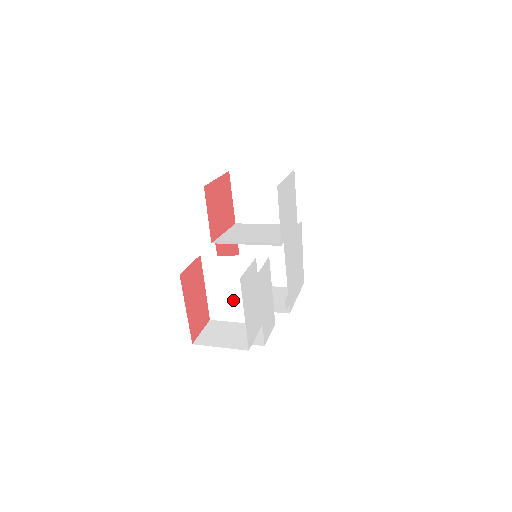
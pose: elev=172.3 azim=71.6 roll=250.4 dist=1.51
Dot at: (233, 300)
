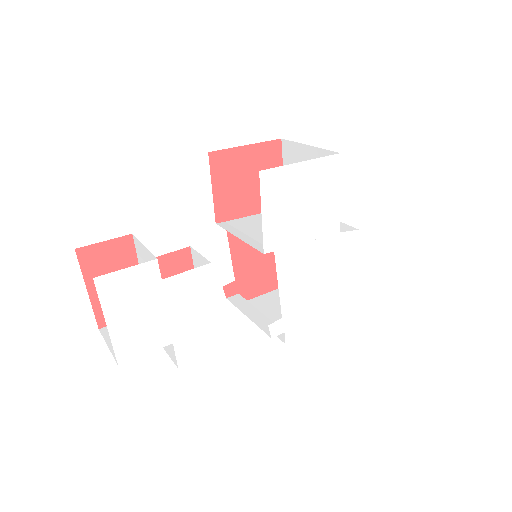
Dot at: occluded
